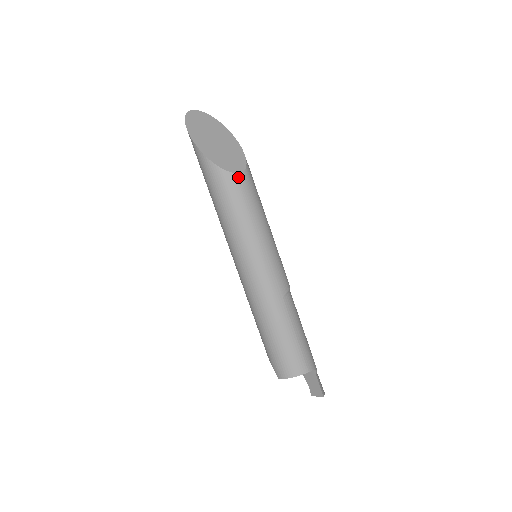
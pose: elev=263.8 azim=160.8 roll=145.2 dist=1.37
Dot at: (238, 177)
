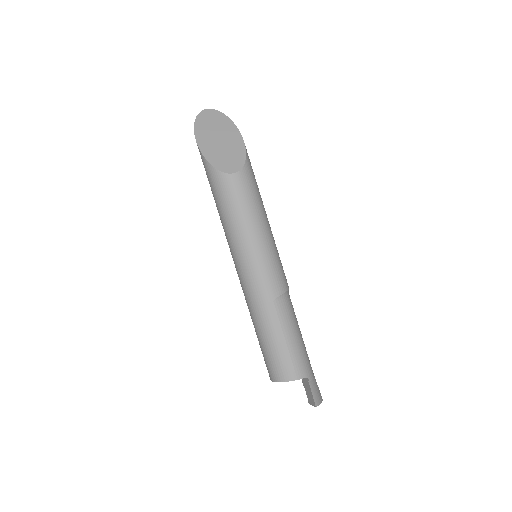
Dot at: (232, 177)
